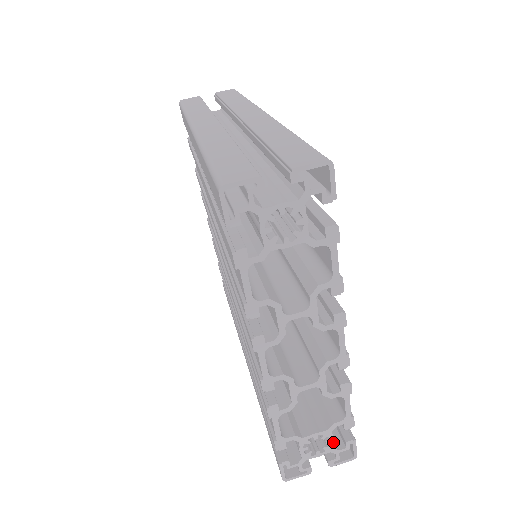
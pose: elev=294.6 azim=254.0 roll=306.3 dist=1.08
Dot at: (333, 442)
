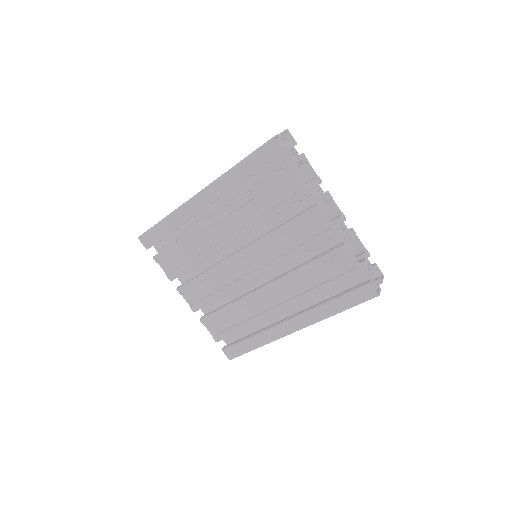
Dot at: occluded
